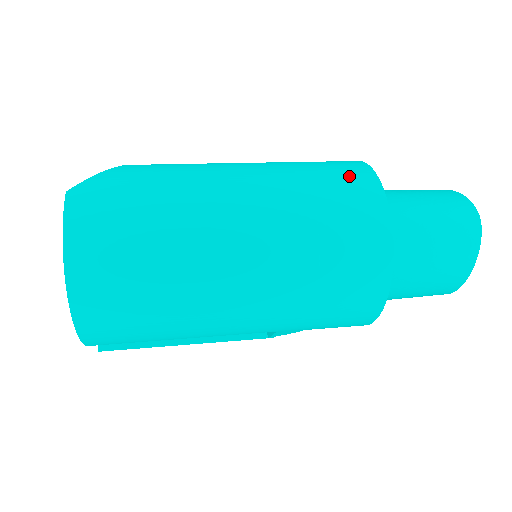
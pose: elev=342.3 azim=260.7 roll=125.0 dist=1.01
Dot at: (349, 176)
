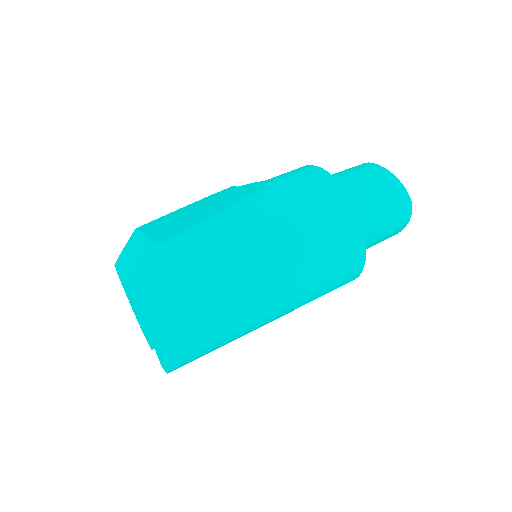
Dot at: (335, 209)
